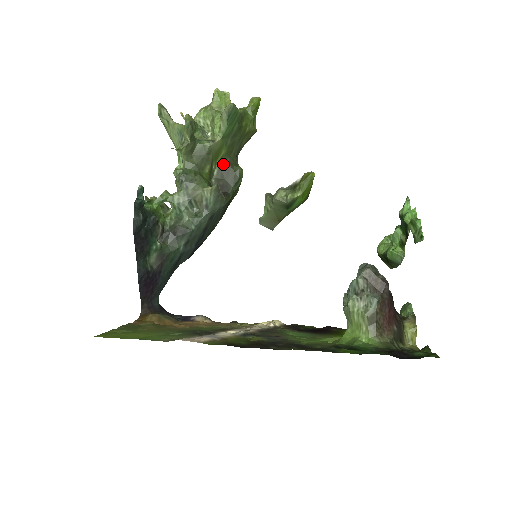
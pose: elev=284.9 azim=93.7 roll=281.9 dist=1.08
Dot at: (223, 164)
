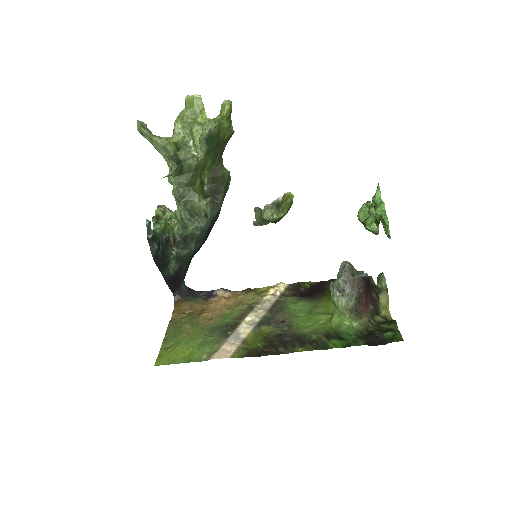
Dot at: (211, 172)
